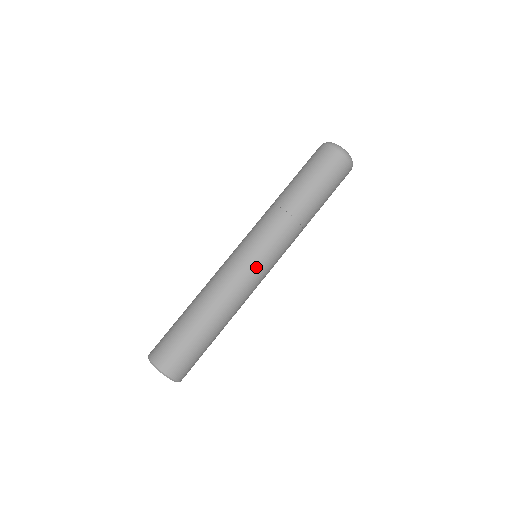
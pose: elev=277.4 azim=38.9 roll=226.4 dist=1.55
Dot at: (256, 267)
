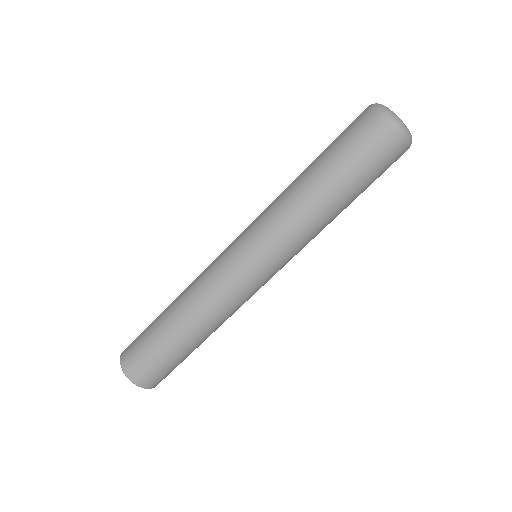
Dot at: (245, 274)
